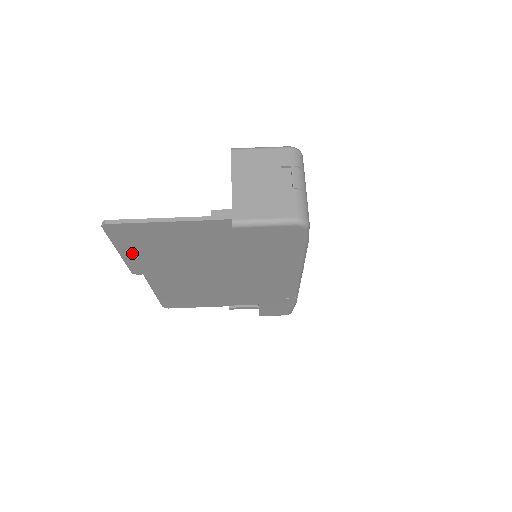
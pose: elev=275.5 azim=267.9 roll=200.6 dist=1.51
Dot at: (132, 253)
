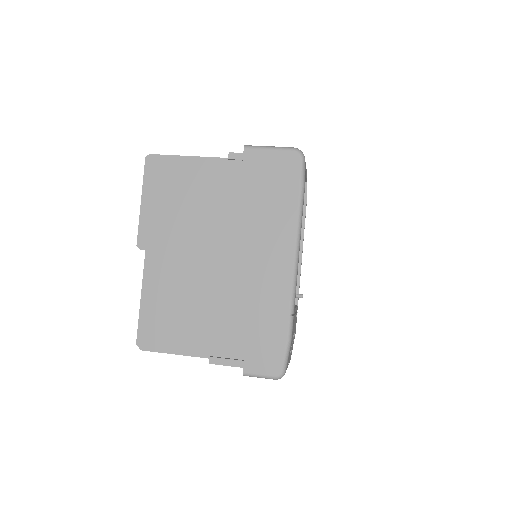
Dot at: (151, 205)
